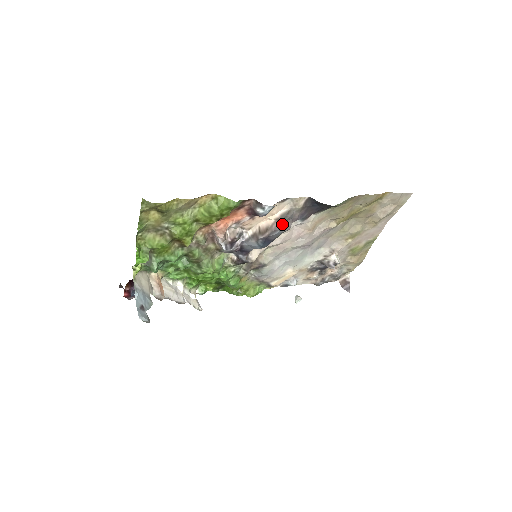
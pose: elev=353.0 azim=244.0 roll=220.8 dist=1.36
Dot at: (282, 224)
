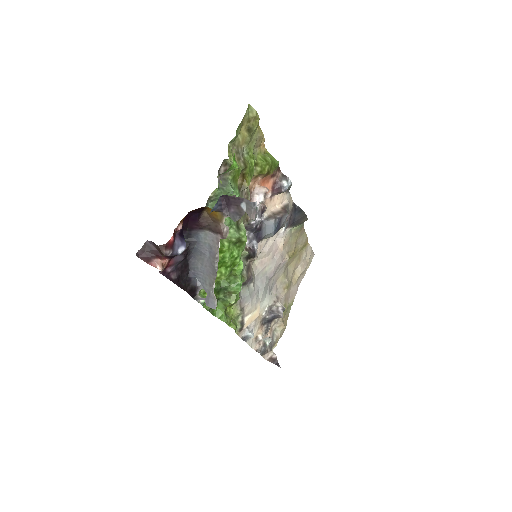
Dot at: (287, 211)
